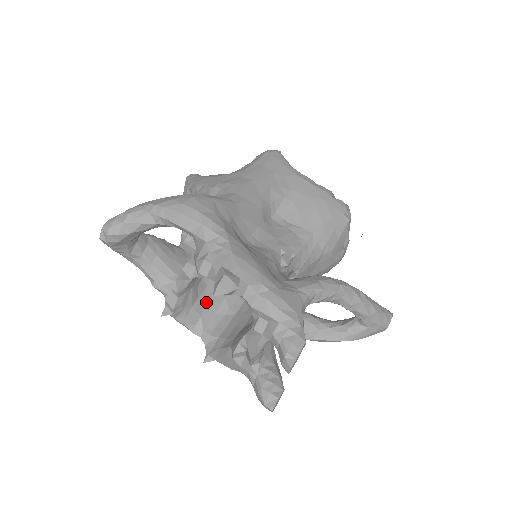
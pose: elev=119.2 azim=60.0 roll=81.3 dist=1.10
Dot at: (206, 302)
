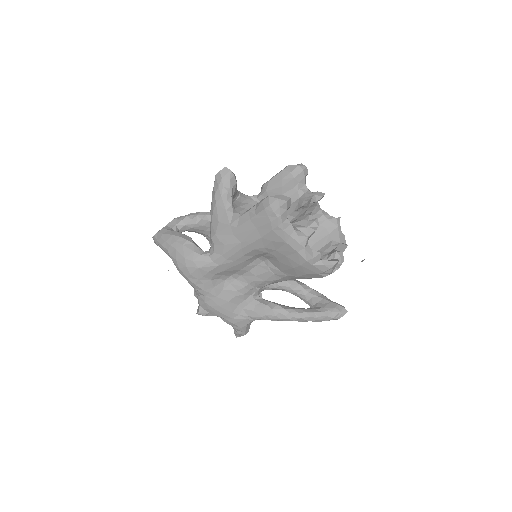
Dot at: occluded
